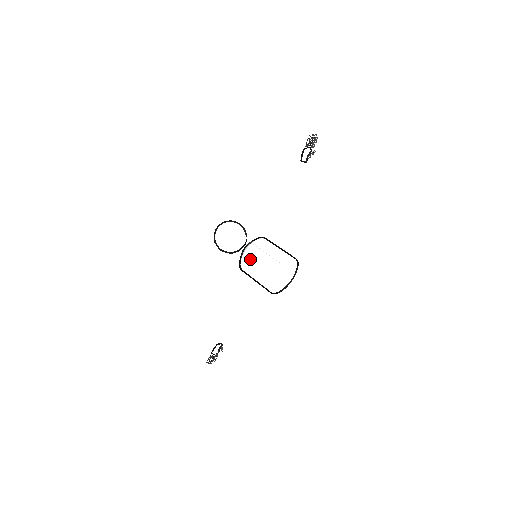
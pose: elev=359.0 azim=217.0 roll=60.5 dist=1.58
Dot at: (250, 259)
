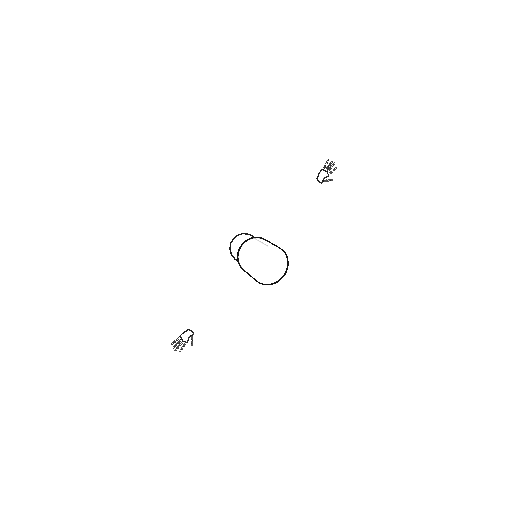
Dot at: (247, 246)
